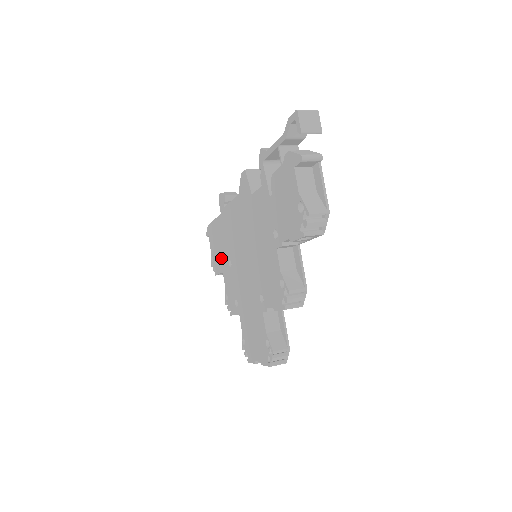
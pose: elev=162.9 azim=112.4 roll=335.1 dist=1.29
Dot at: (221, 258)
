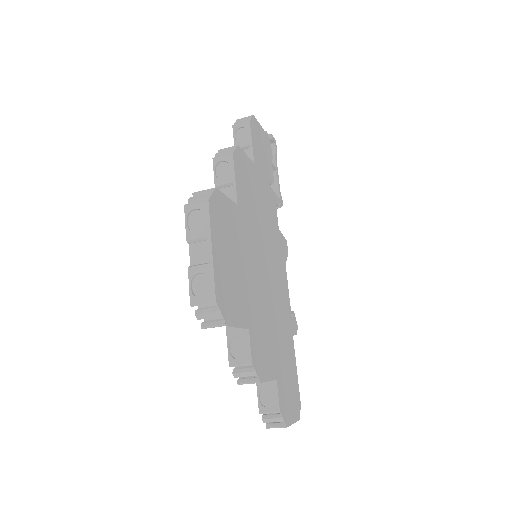
Dot at: occluded
